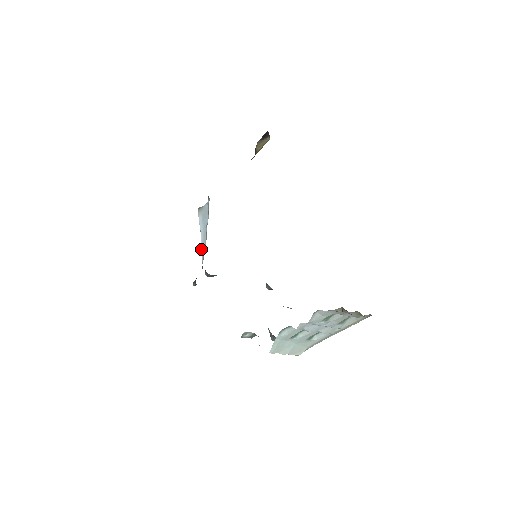
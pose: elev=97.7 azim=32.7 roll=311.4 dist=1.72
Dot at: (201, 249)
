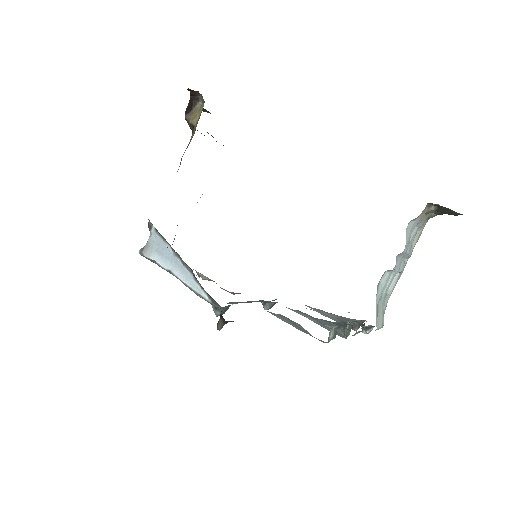
Dot at: (189, 286)
